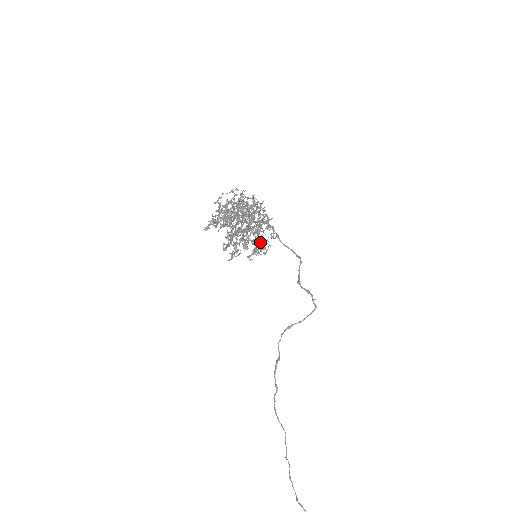
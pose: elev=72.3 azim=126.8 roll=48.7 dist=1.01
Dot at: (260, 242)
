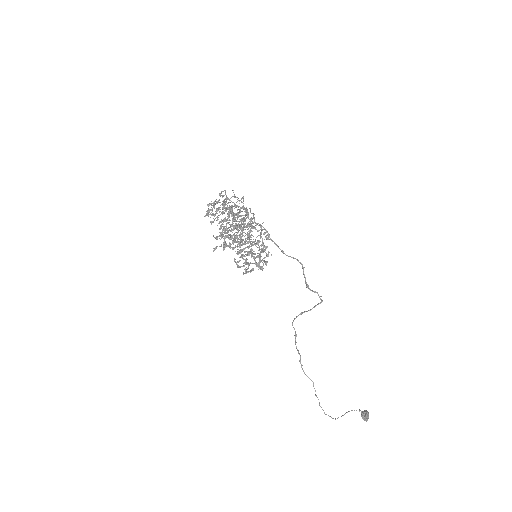
Dot at: (267, 256)
